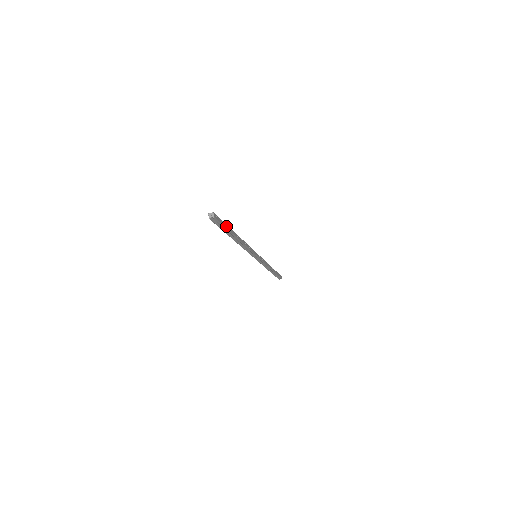
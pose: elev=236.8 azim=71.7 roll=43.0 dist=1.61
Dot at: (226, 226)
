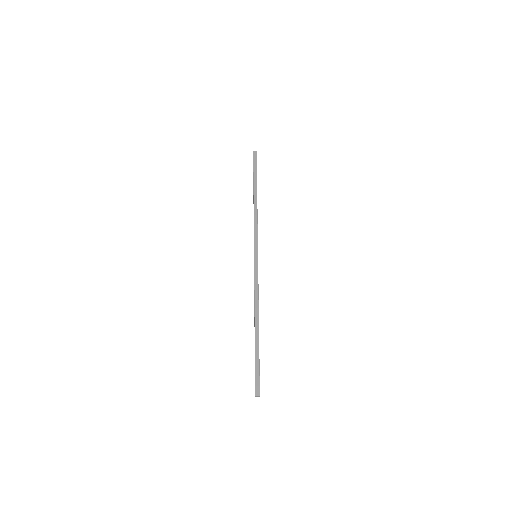
Dot at: (259, 362)
